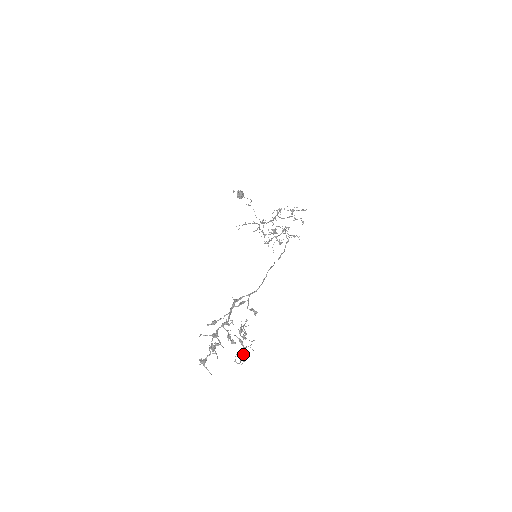
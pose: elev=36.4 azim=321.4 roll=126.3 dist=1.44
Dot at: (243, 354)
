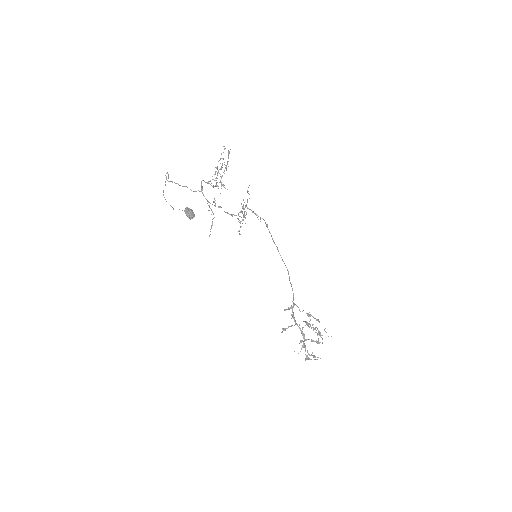
Dot at: occluded
